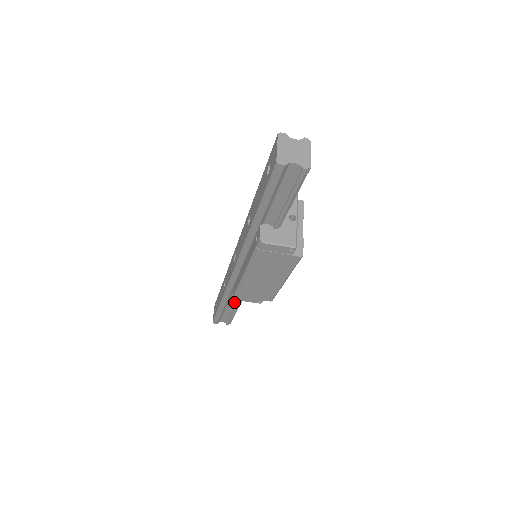
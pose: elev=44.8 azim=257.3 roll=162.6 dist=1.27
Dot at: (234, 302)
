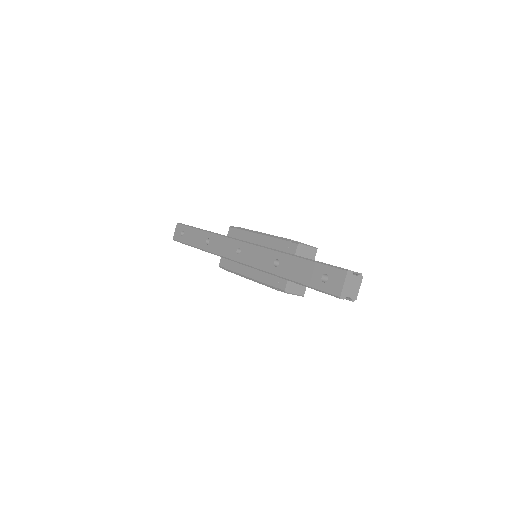
Dot at: occluded
